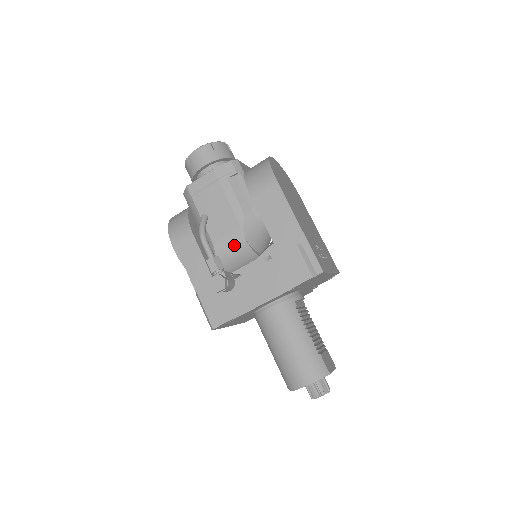
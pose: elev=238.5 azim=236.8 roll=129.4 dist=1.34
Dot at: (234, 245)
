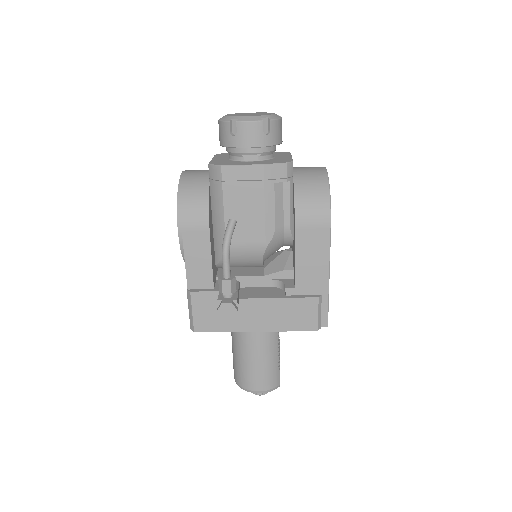
Dot at: (248, 256)
